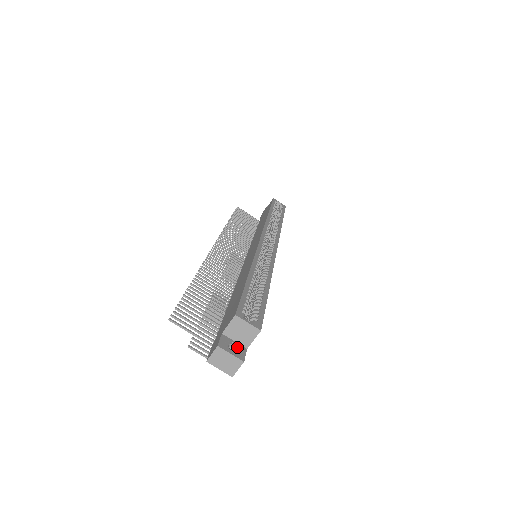
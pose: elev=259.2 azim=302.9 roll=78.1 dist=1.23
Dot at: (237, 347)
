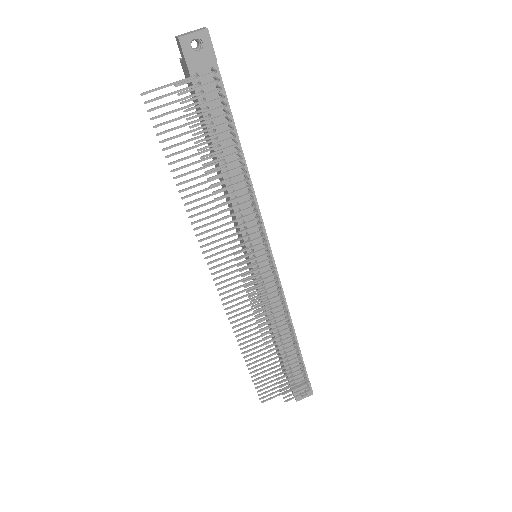
Dot at: occluded
